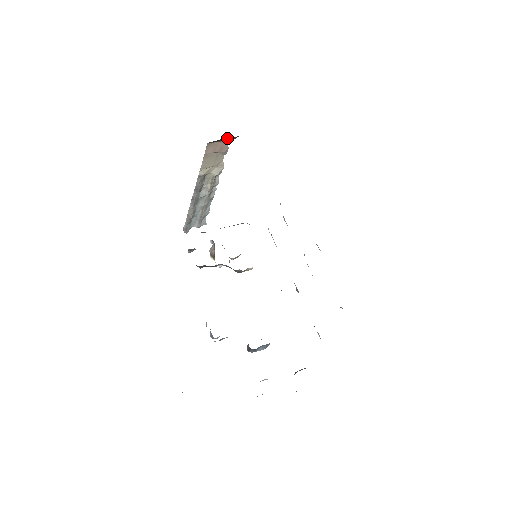
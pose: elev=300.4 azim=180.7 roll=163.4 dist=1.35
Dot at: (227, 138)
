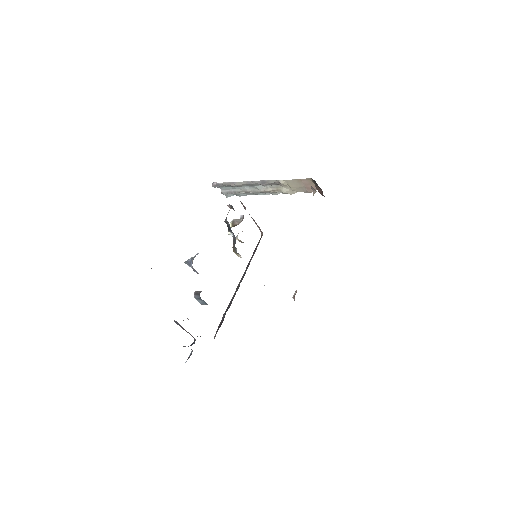
Dot at: (320, 190)
